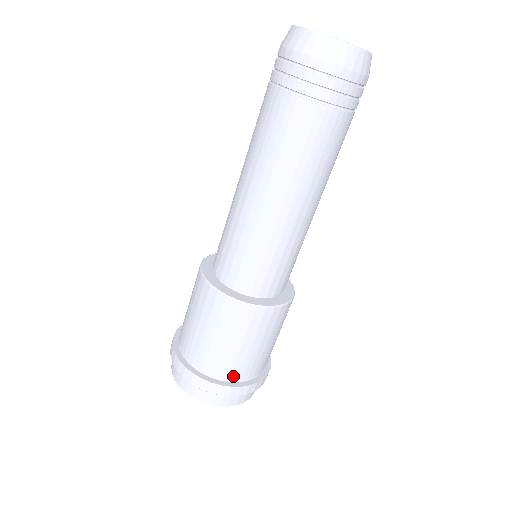
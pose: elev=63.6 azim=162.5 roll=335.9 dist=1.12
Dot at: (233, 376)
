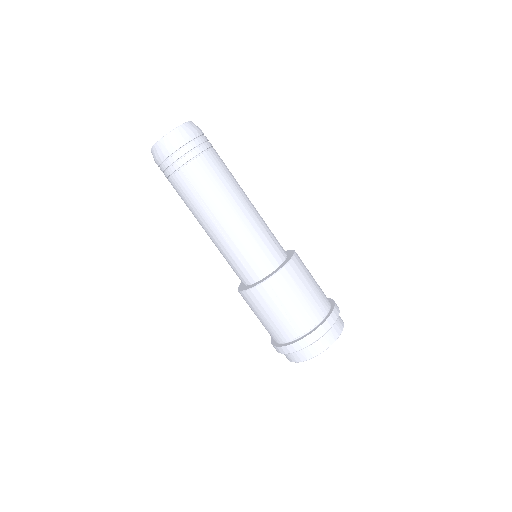
Dot at: (324, 311)
